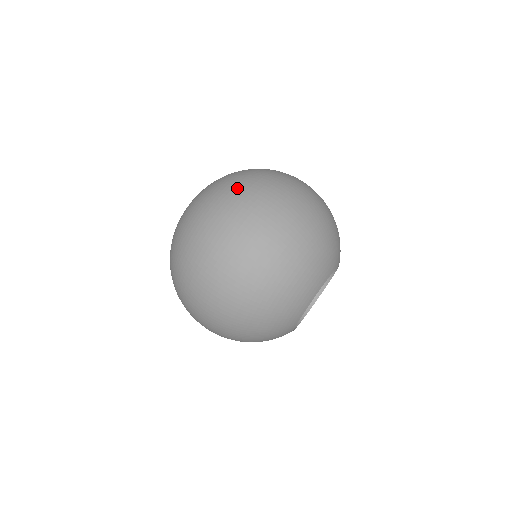
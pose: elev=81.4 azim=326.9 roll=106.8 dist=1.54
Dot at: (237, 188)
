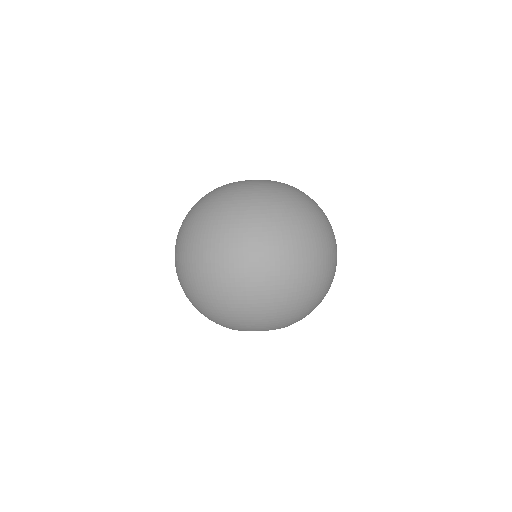
Dot at: (302, 224)
